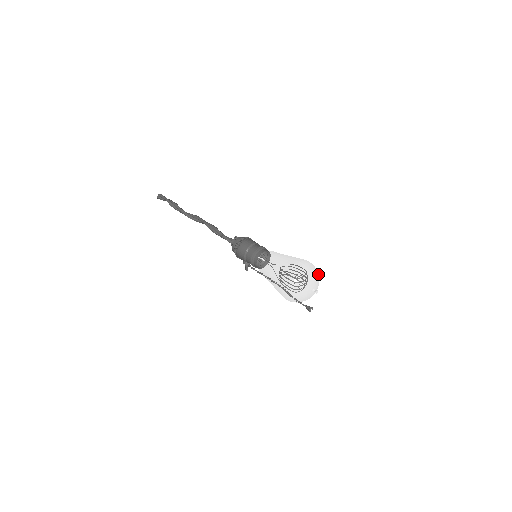
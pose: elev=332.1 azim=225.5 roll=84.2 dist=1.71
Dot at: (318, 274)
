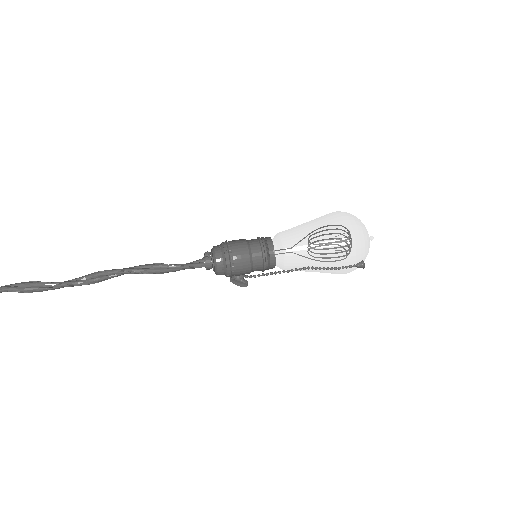
Dot at: occluded
